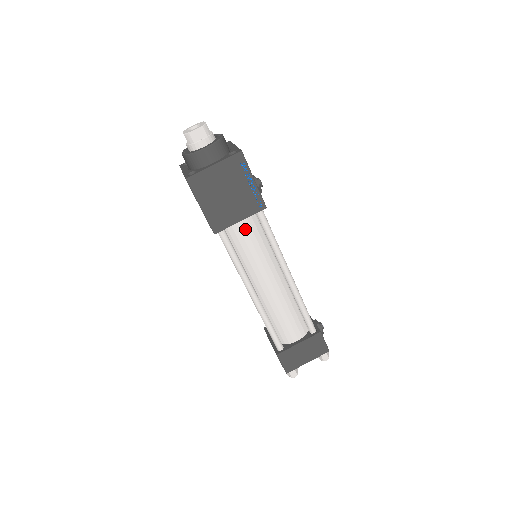
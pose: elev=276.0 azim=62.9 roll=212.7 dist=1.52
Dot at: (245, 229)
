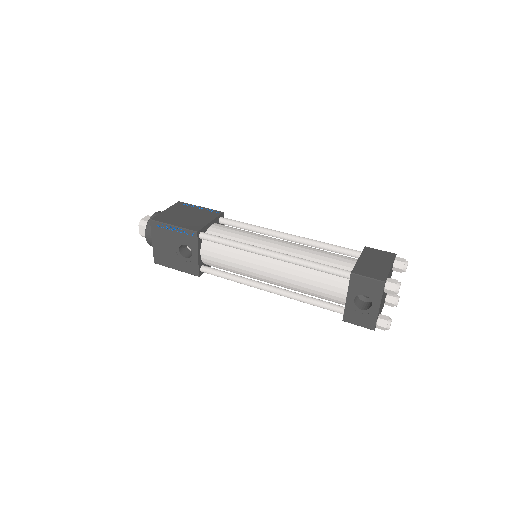
Dot at: (220, 227)
